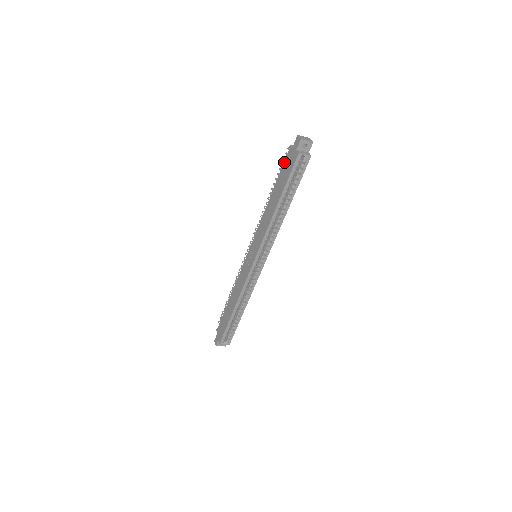
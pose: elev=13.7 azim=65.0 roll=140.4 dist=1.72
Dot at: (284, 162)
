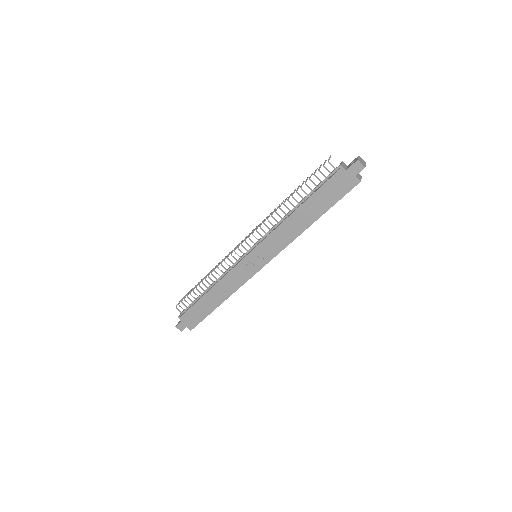
Dot at: (328, 181)
